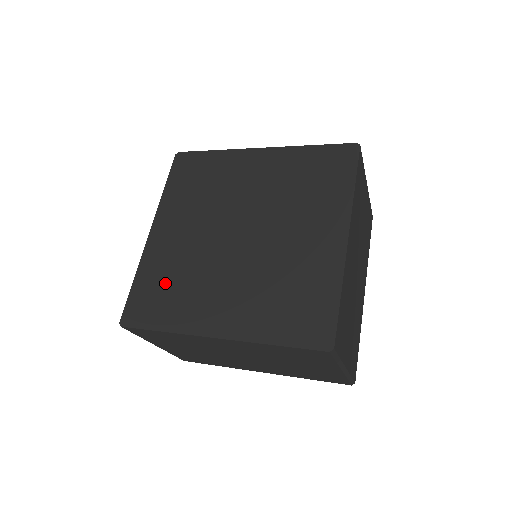
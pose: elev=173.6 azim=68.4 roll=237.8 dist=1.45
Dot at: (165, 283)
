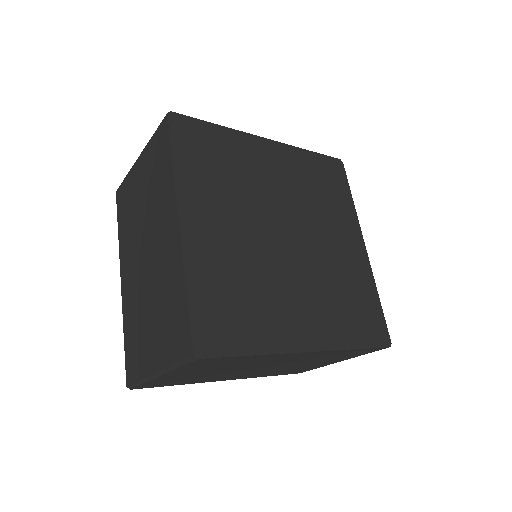
Dot at: (232, 293)
